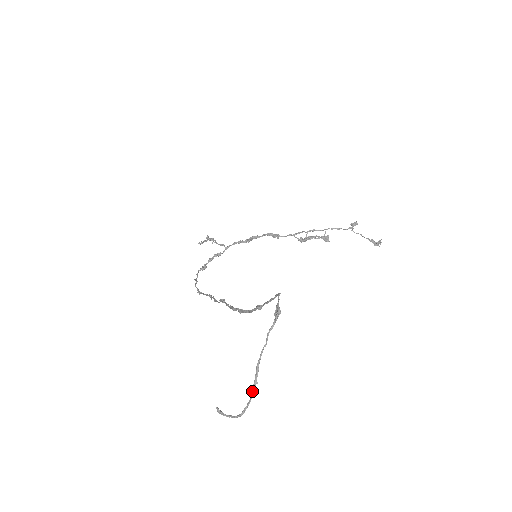
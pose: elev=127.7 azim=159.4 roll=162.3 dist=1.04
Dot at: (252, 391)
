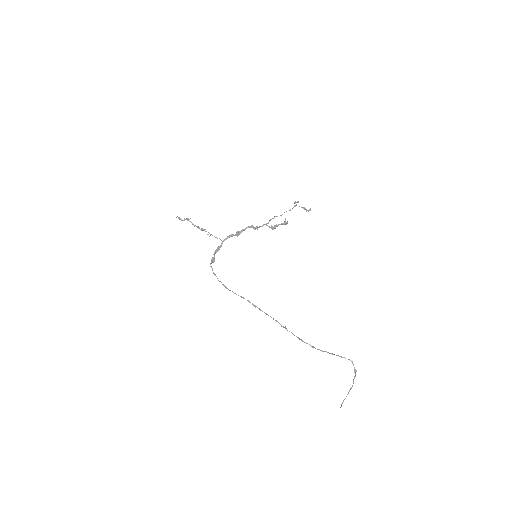
Dot at: occluded
